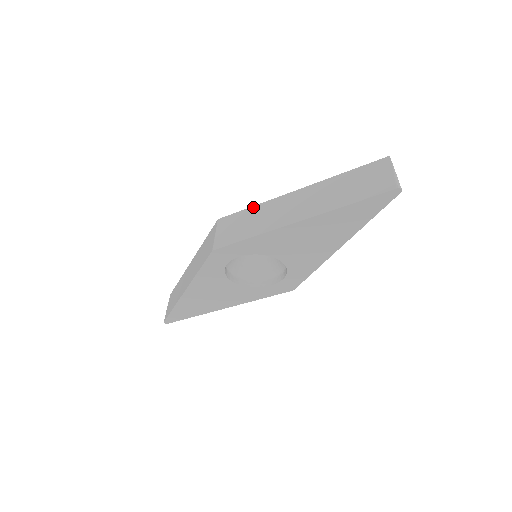
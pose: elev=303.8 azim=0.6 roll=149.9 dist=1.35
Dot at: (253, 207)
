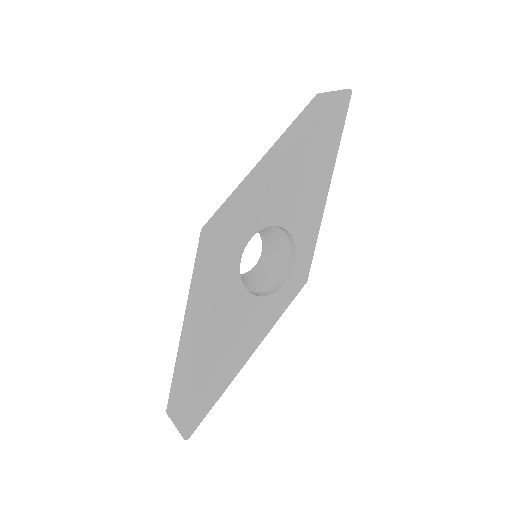
Dot at: (232, 194)
